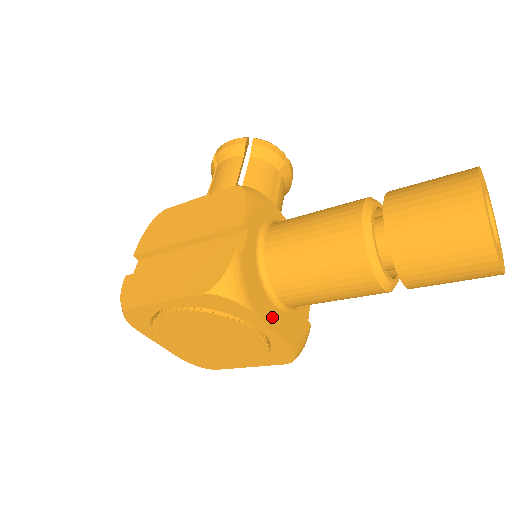
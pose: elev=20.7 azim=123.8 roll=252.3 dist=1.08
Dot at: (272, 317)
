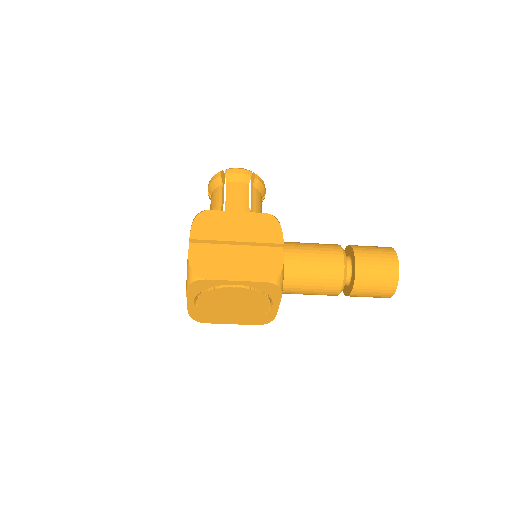
Dot at: occluded
